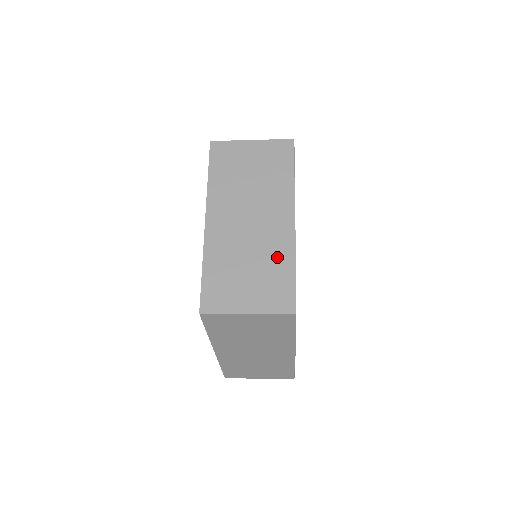
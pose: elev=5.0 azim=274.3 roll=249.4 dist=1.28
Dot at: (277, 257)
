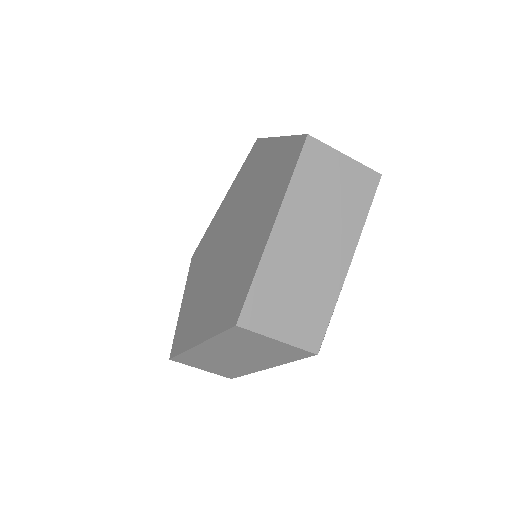
Dot at: occluded
